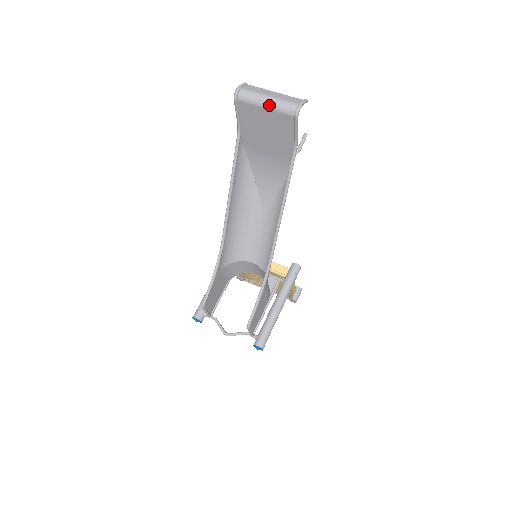
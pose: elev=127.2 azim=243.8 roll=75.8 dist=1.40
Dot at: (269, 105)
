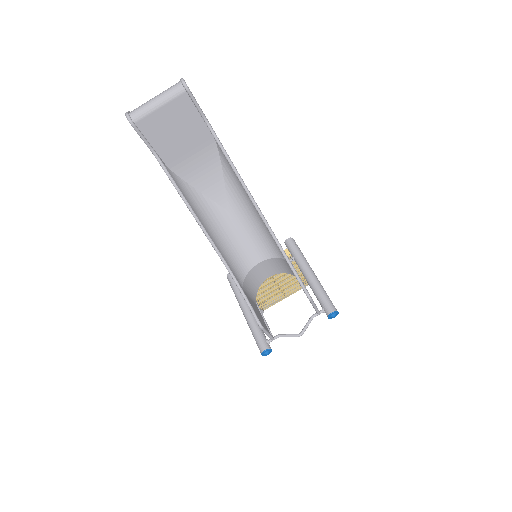
Dot at: (161, 102)
